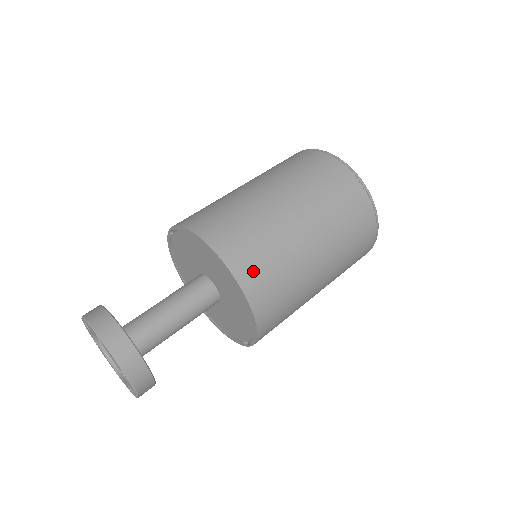
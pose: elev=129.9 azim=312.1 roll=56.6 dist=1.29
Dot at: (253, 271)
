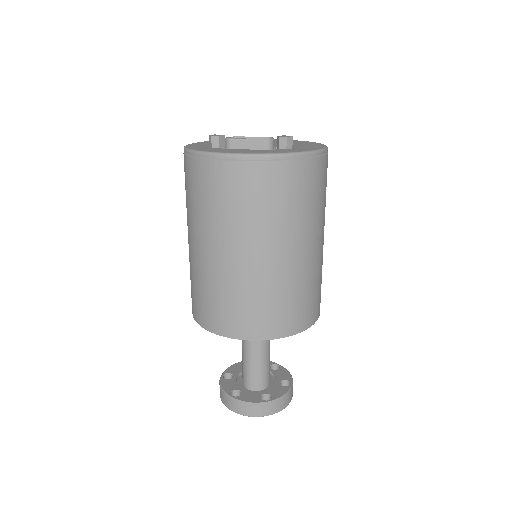
Dot at: (249, 324)
